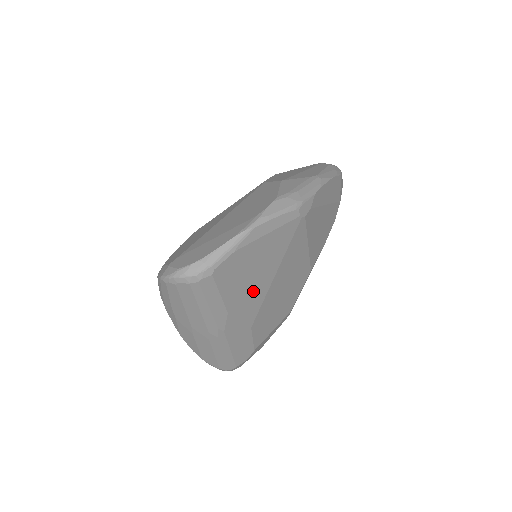
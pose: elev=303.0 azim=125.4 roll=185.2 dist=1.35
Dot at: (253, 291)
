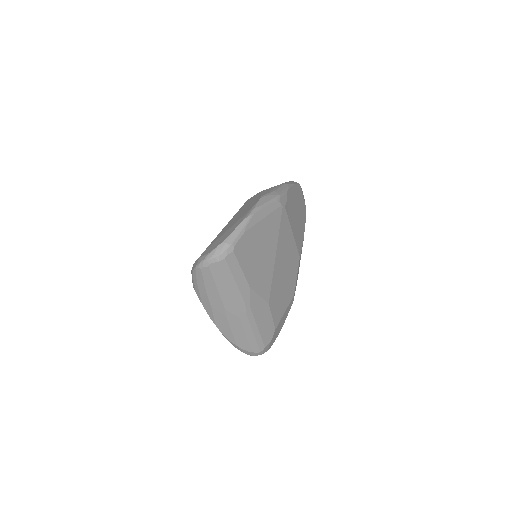
Dot at: (263, 269)
